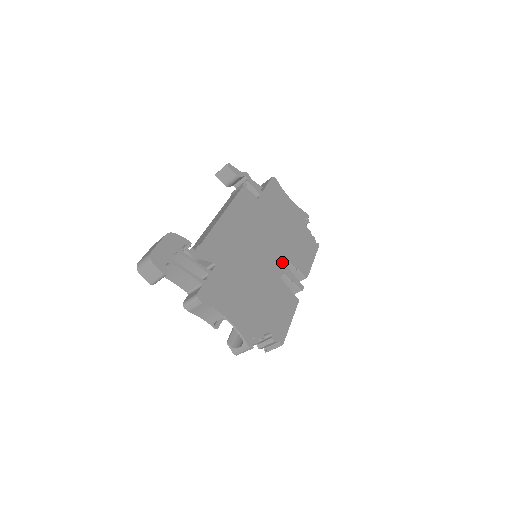
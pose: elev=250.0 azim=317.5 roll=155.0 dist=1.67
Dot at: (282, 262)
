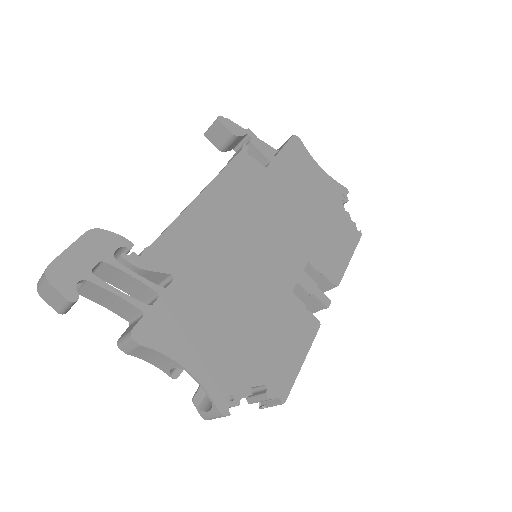
Dot at: (297, 264)
